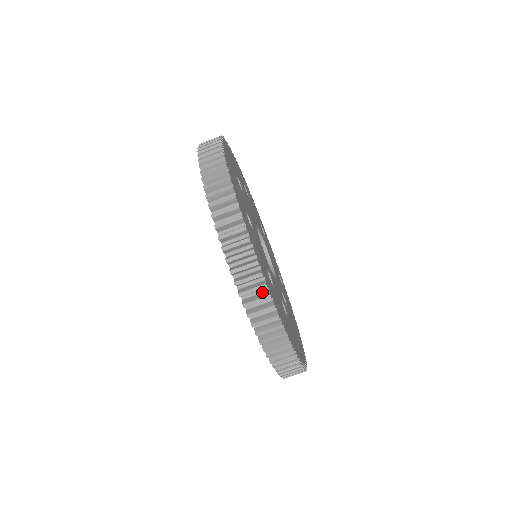
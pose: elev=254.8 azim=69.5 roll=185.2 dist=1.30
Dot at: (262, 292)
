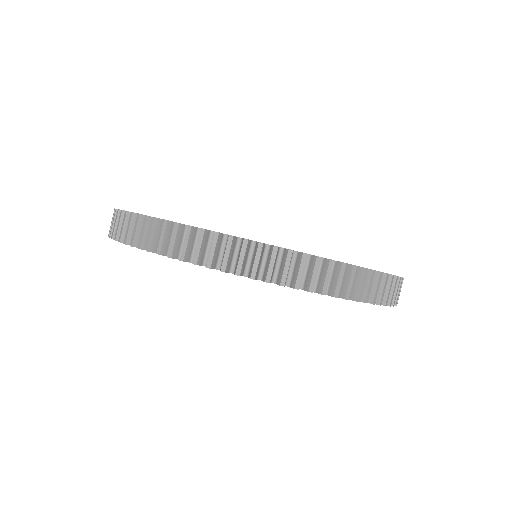
Dot at: (212, 241)
